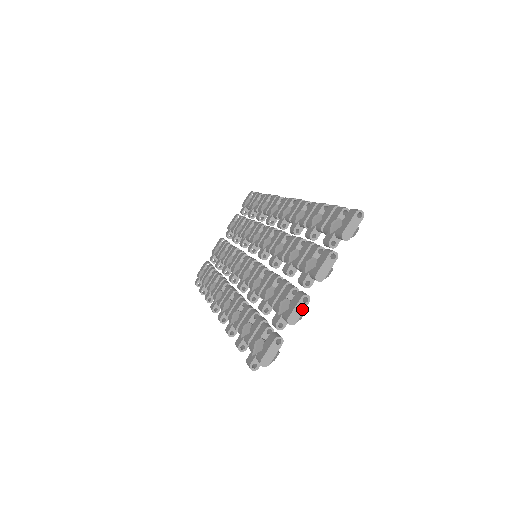
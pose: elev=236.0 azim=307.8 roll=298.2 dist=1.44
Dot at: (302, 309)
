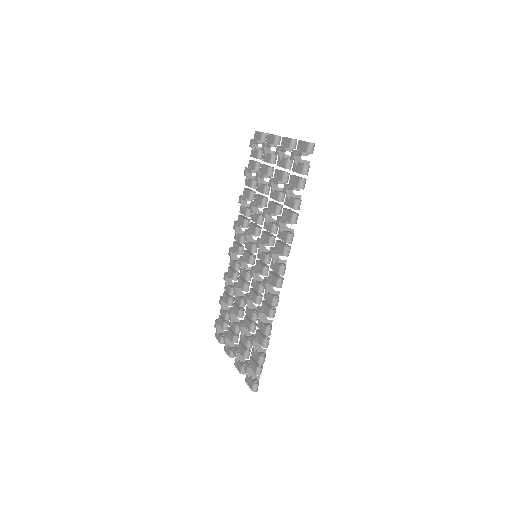
Dot at: occluded
